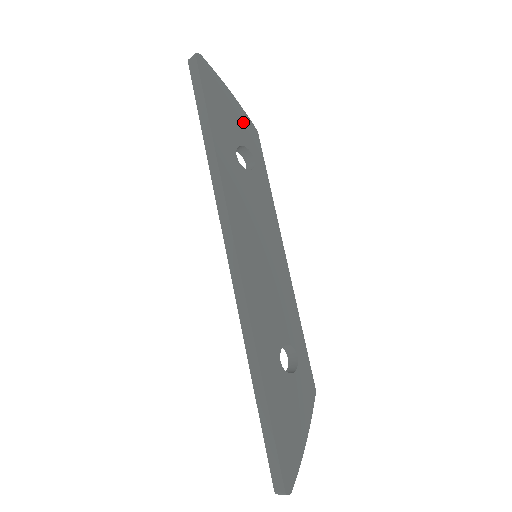
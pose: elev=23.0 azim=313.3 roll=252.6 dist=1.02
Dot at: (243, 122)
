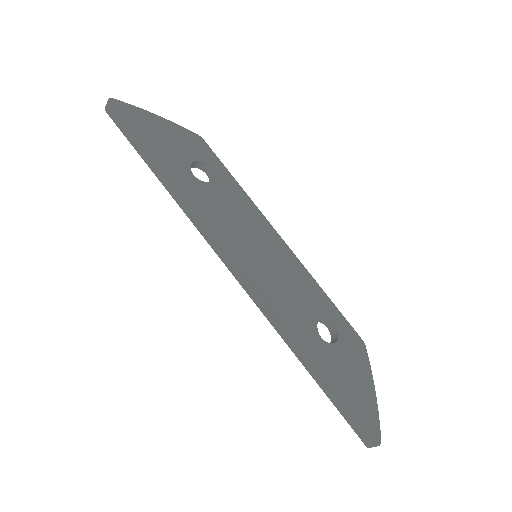
Dot at: (184, 137)
